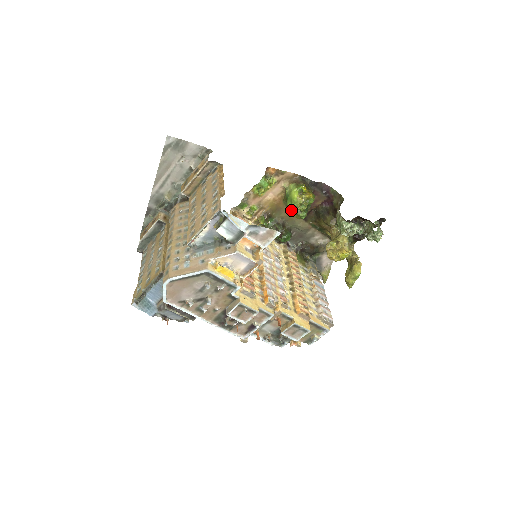
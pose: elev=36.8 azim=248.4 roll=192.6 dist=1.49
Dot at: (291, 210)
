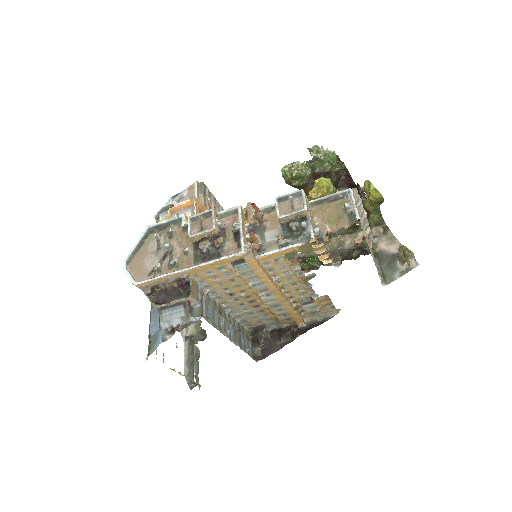
Dot at: occluded
